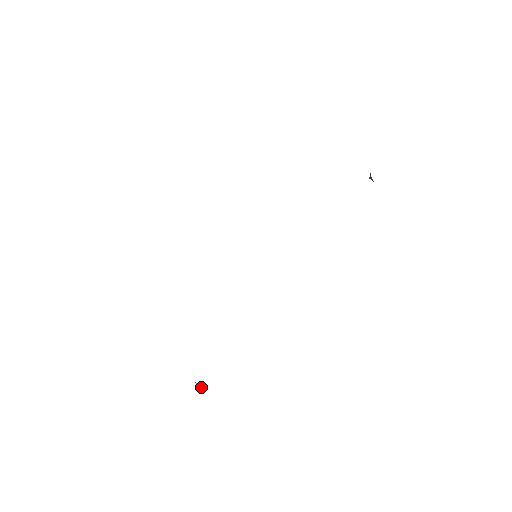
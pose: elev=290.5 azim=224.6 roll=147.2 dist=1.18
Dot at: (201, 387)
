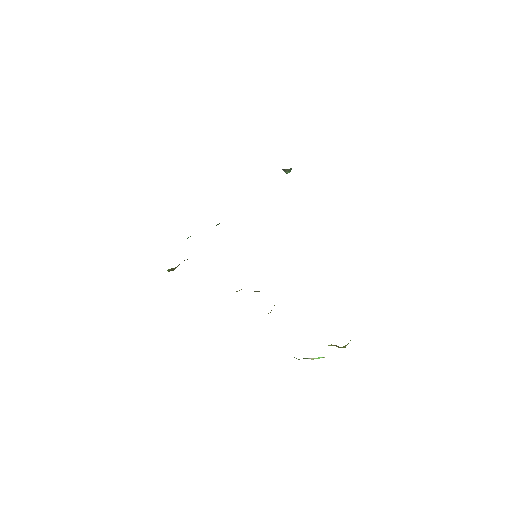
Dot at: occluded
